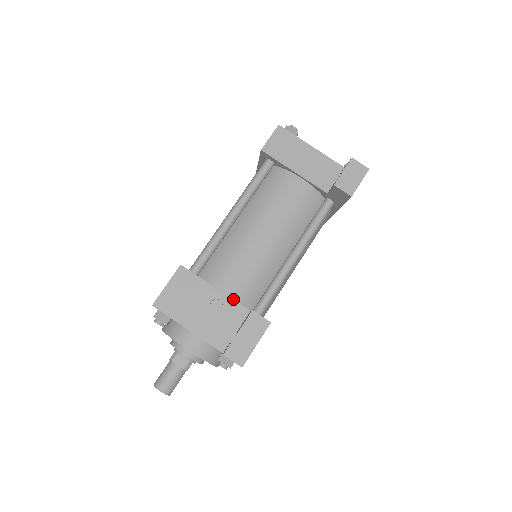
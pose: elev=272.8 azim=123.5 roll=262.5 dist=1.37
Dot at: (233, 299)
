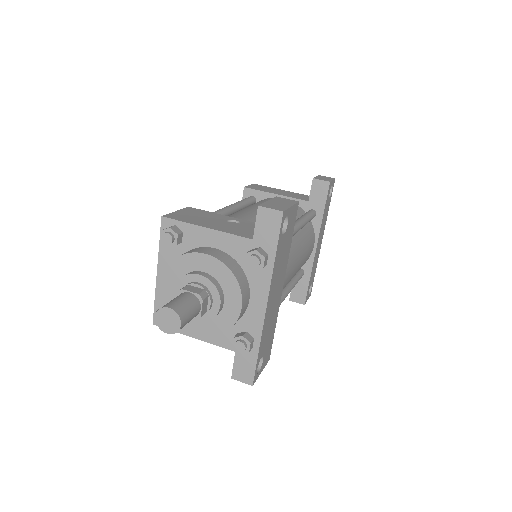
Dot at: occluded
